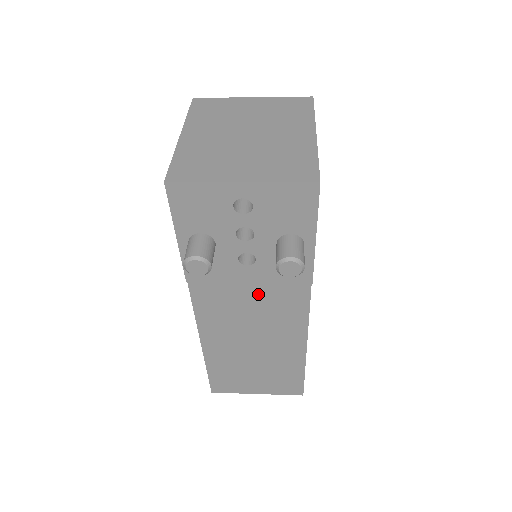
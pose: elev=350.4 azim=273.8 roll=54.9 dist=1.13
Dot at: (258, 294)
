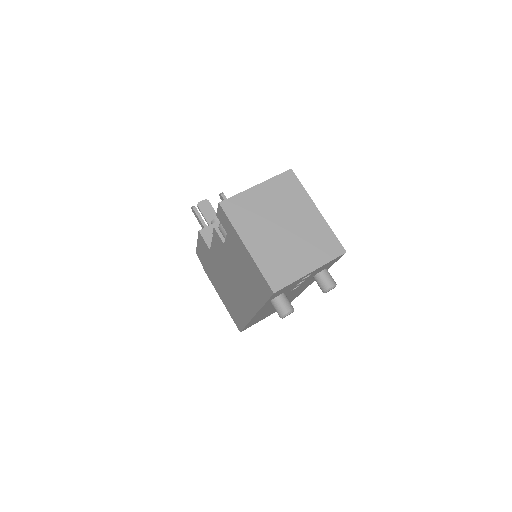
Dot at: occluded
